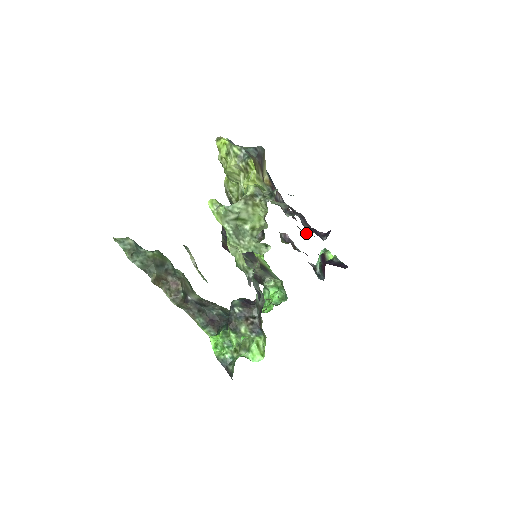
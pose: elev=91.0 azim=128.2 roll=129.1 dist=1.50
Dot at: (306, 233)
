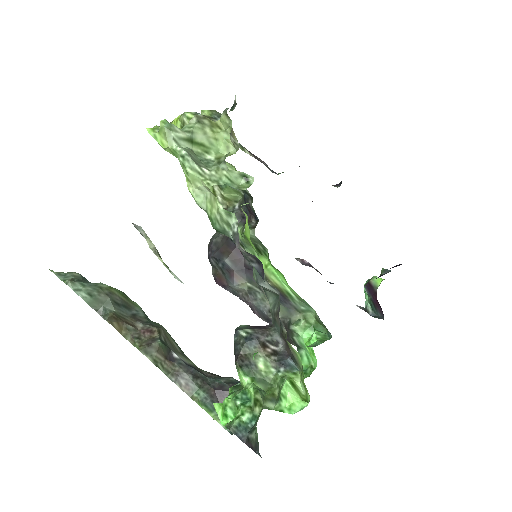
Dot at: occluded
